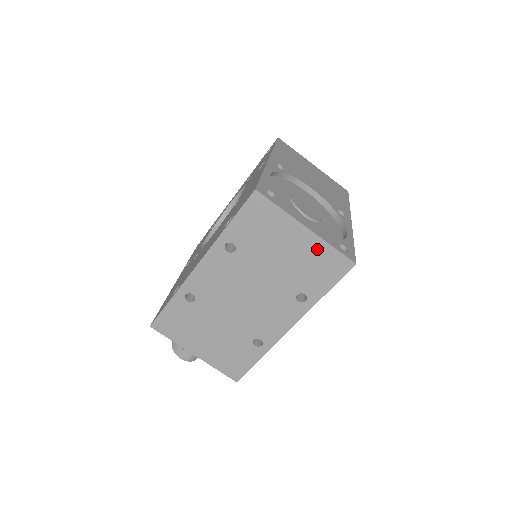
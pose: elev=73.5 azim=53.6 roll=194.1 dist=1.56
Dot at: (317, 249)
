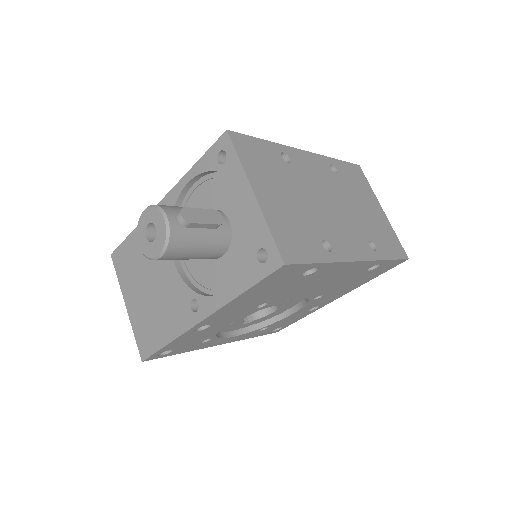
Dot at: (387, 227)
